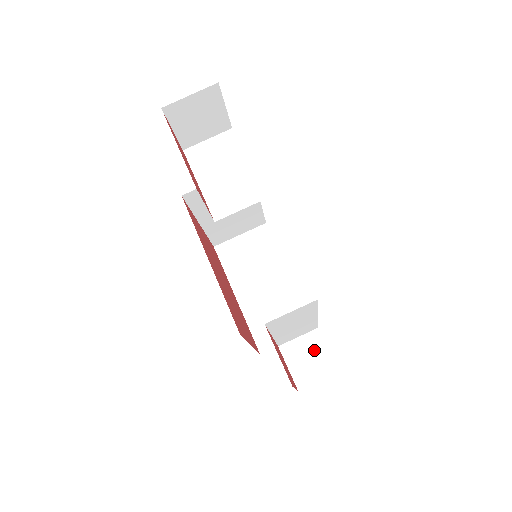
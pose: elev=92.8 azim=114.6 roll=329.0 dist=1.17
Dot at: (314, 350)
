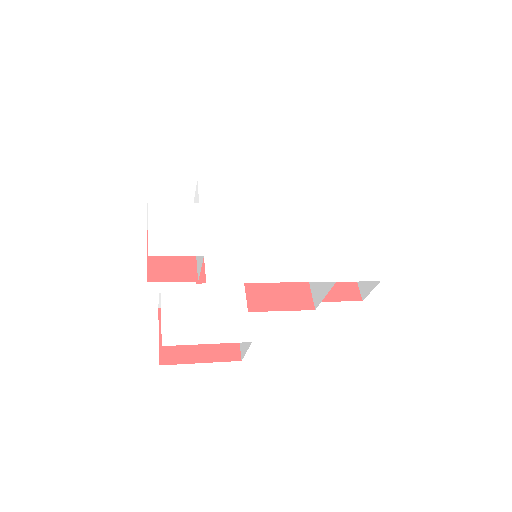
Dot at: occluded
